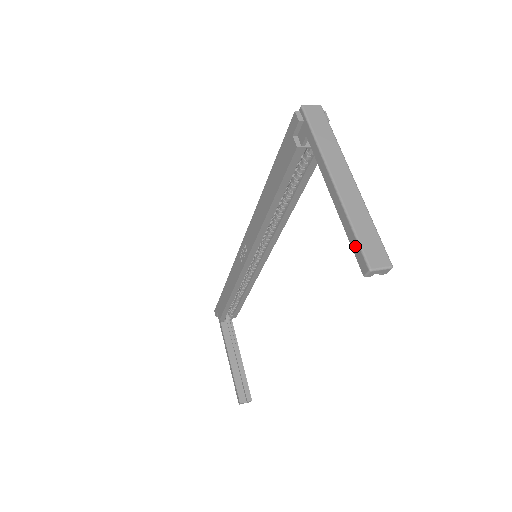
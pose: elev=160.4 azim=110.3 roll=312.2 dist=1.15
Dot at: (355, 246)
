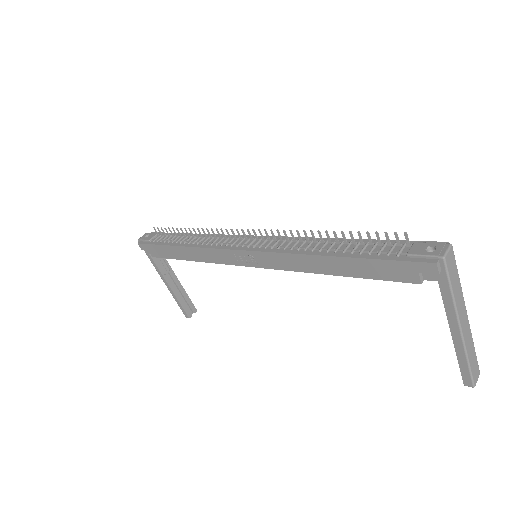
Dot at: (465, 372)
